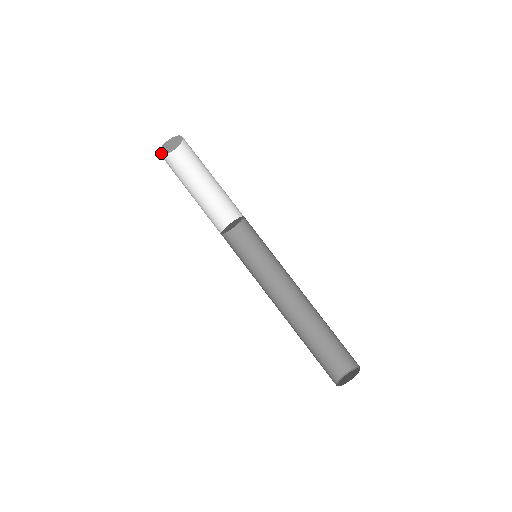
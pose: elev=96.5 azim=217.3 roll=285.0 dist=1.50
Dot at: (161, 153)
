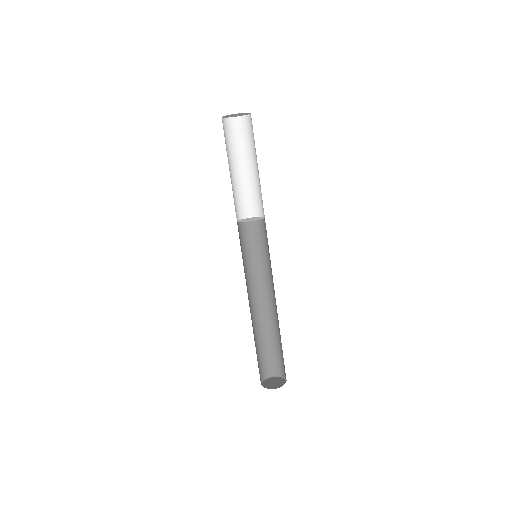
Dot at: (224, 117)
